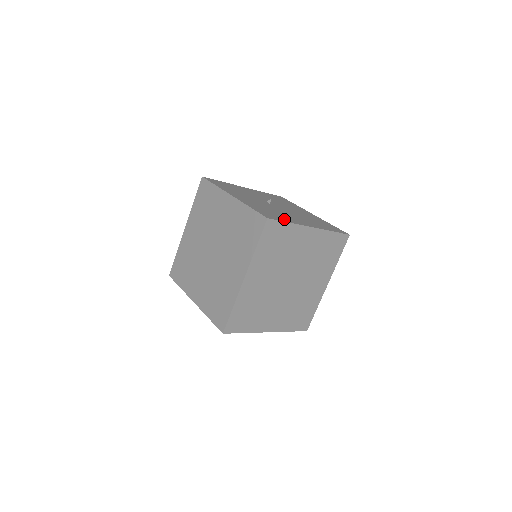
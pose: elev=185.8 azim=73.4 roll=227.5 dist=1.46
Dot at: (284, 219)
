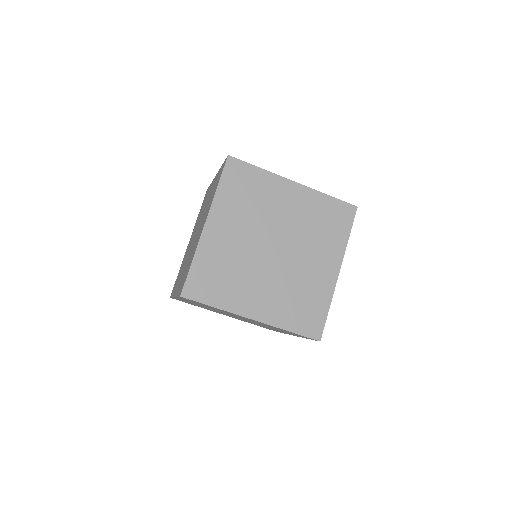
Dot at: occluded
